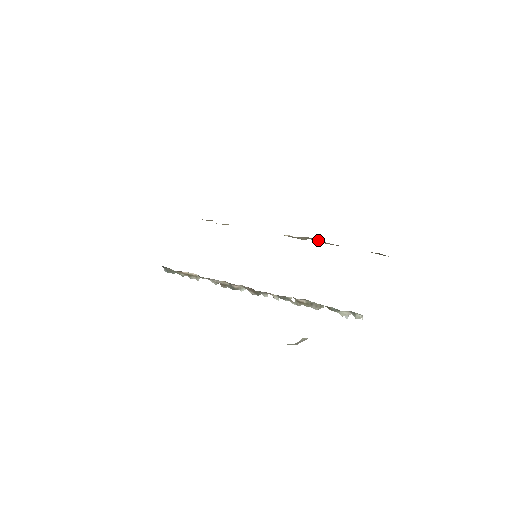
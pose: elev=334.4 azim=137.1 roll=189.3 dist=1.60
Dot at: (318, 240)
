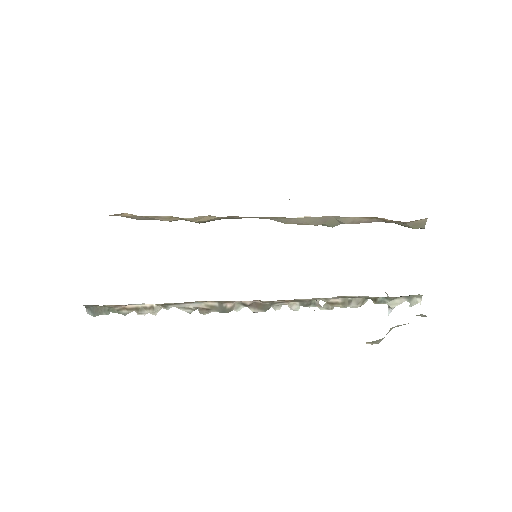
Dot at: (344, 218)
